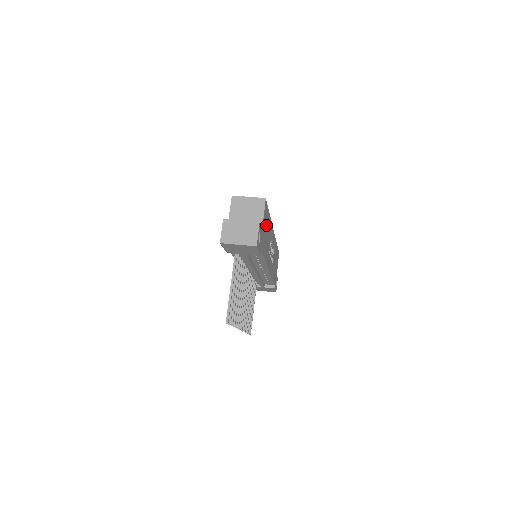
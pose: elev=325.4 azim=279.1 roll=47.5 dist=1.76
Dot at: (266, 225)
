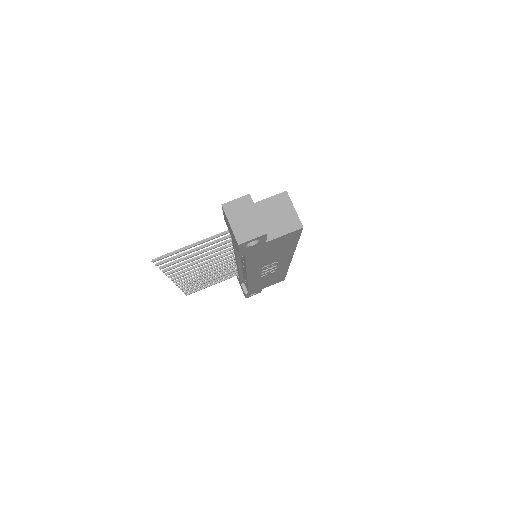
Dot at: (280, 245)
